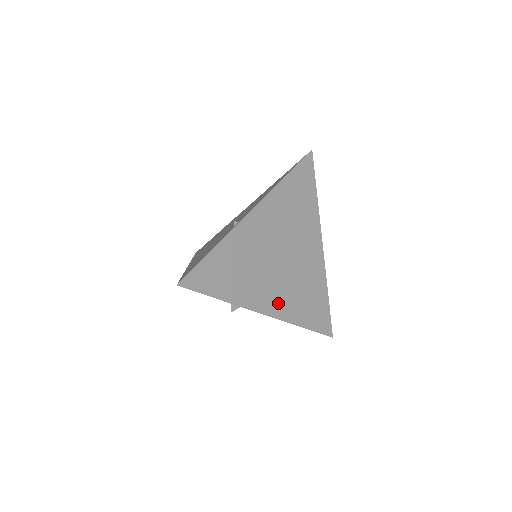
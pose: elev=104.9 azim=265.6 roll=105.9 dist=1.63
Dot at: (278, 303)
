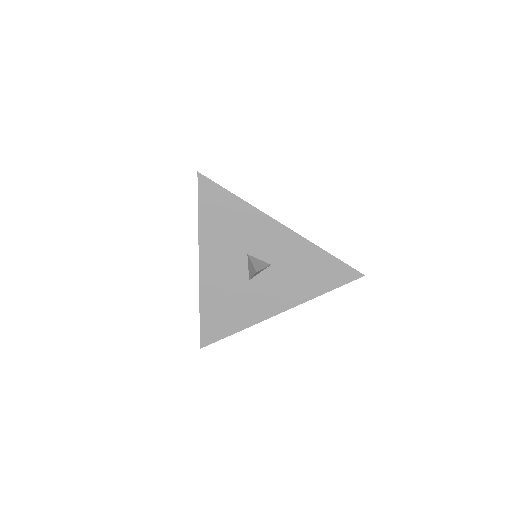
Dot at: occluded
